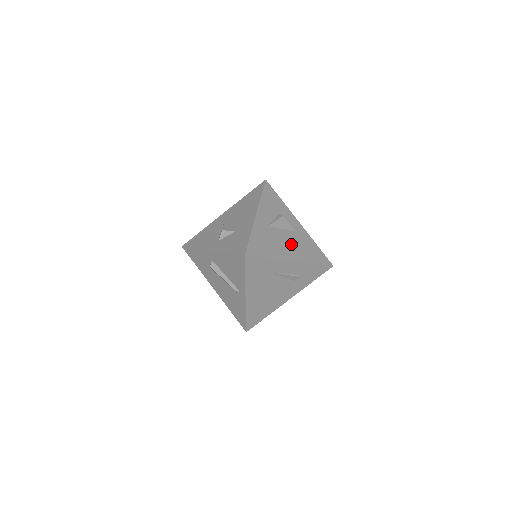
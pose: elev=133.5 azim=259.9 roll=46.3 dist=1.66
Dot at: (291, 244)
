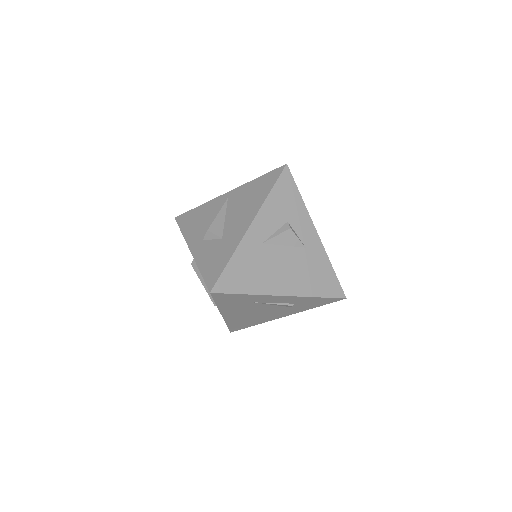
Dot at: (291, 269)
